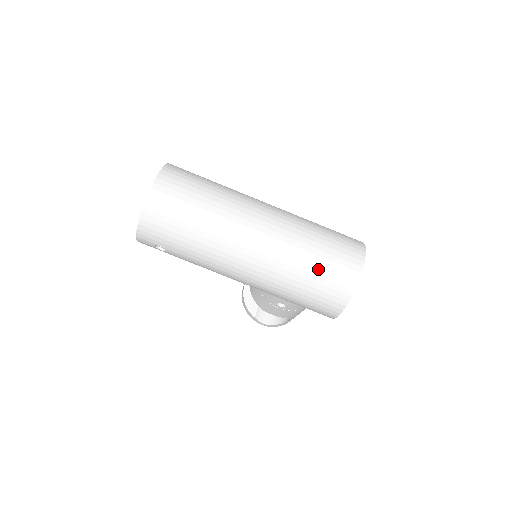
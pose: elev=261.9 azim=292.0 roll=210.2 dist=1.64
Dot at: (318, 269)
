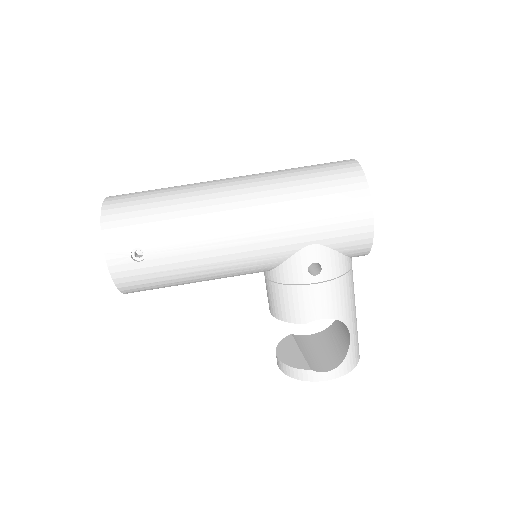
Dot at: (312, 173)
